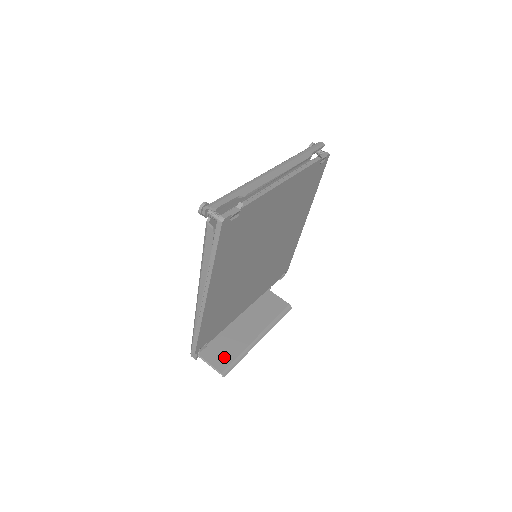
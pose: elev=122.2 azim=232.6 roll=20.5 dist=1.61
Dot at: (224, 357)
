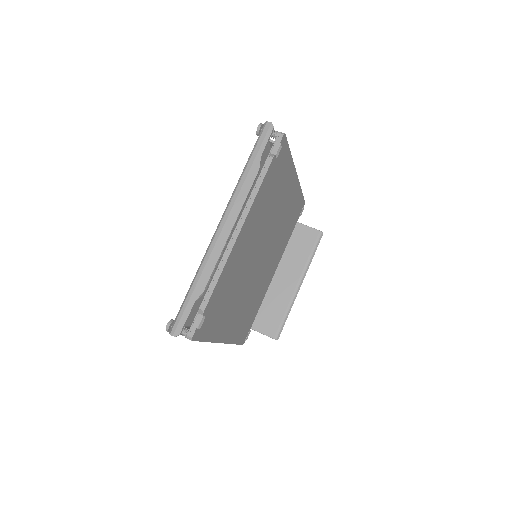
Dot at: (272, 321)
